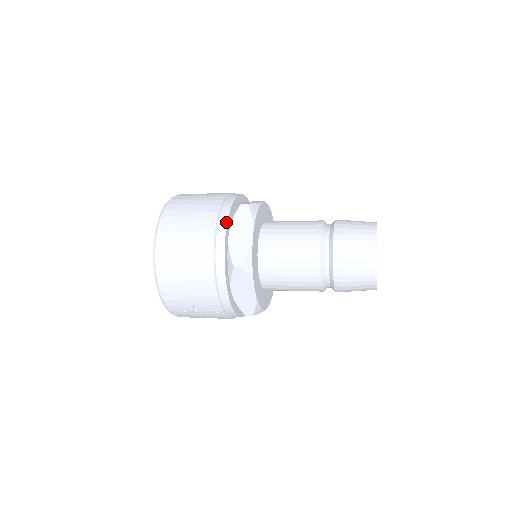
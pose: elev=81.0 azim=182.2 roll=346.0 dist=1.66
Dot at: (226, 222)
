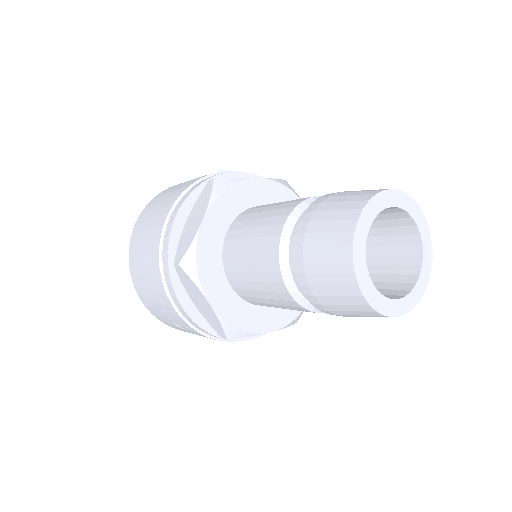
Dot at: (181, 205)
